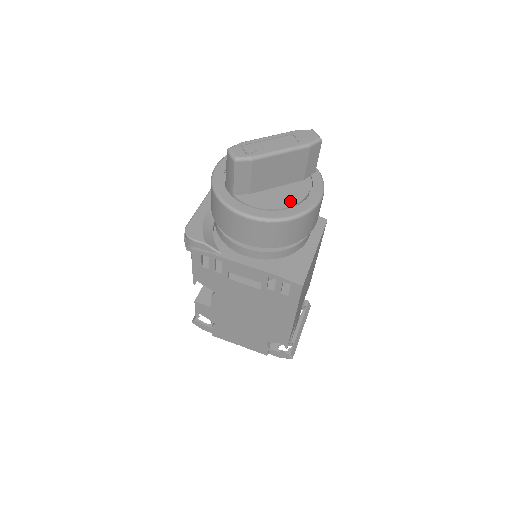
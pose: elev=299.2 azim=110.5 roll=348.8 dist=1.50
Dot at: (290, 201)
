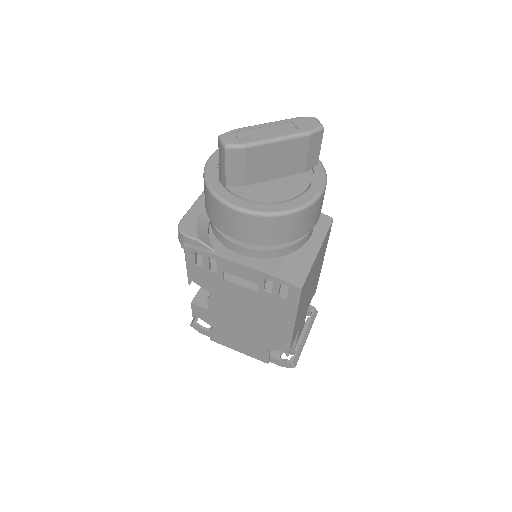
Dot at: (287, 194)
